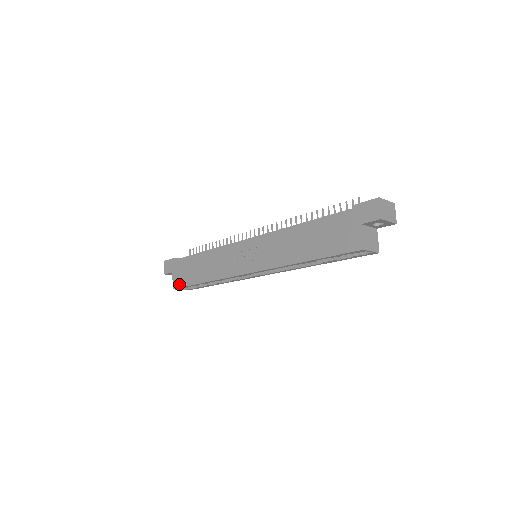
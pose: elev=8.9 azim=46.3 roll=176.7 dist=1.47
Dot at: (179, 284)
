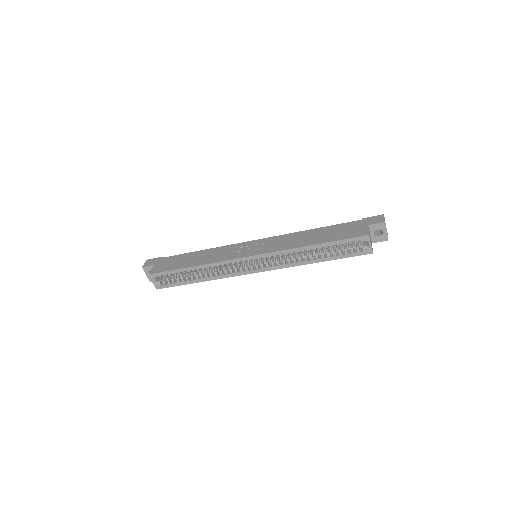
Dot at: (160, 270)
